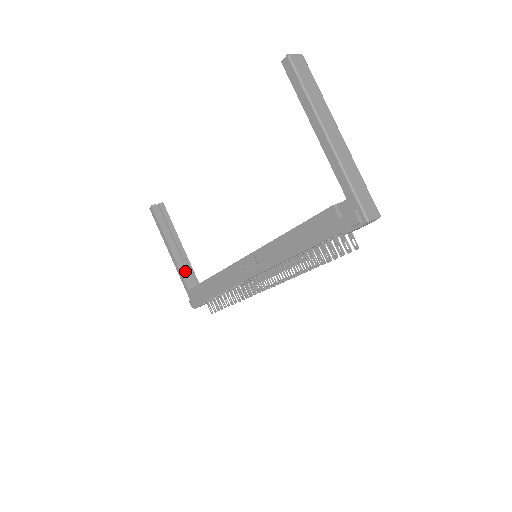
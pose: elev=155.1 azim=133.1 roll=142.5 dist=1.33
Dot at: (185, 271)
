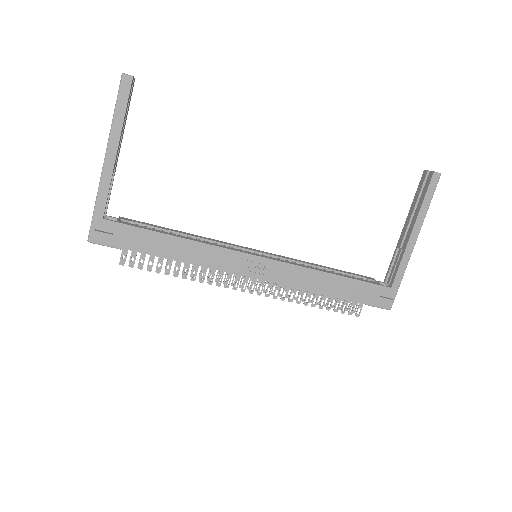
Dot at: occluded
